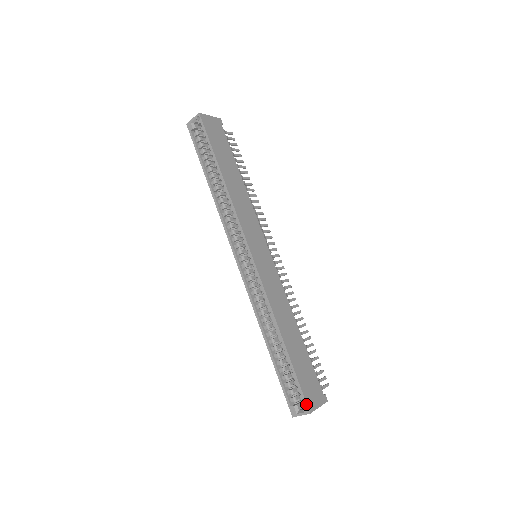
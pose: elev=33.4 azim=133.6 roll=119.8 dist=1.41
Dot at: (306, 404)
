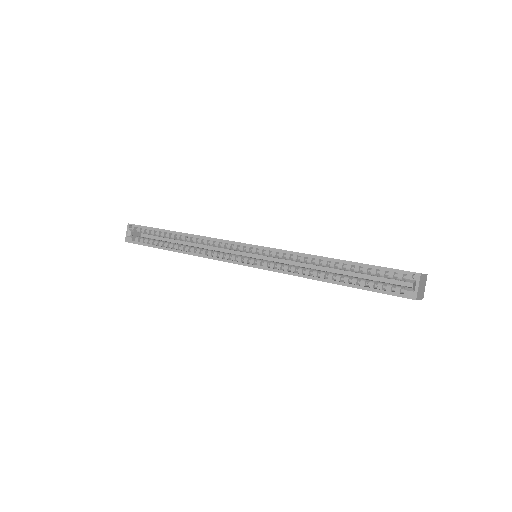
Dot at: (409, 272)
